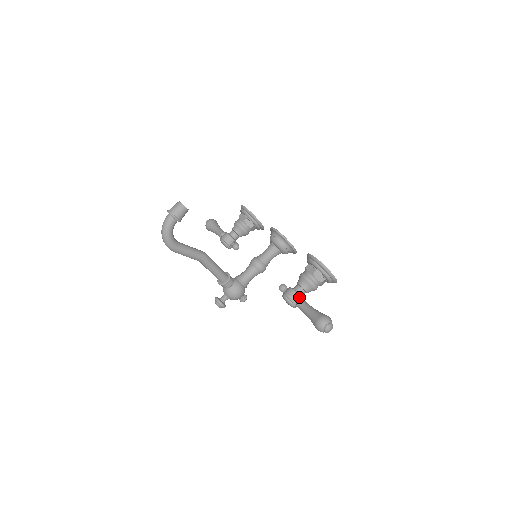
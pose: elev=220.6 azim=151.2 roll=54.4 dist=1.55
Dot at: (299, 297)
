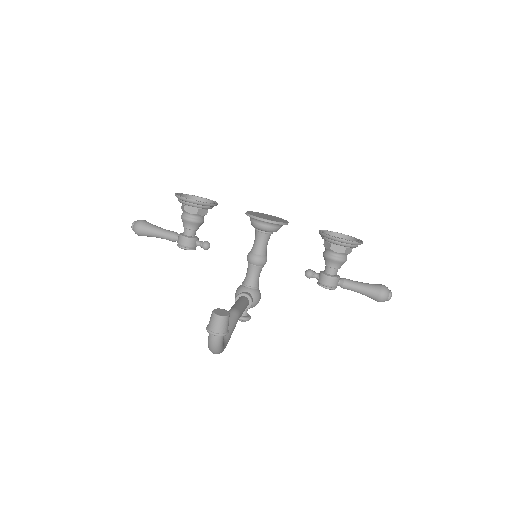
Dot at: (339, 279)
